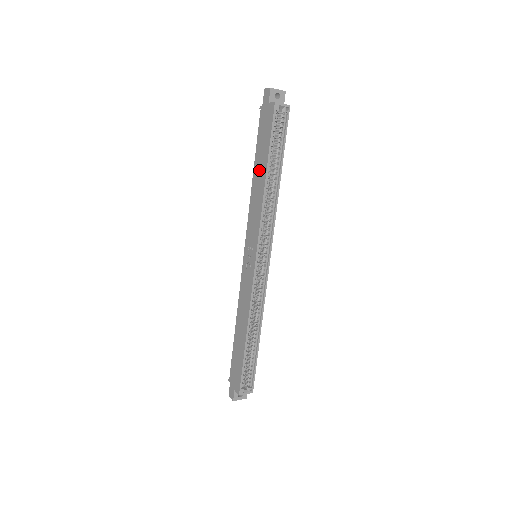
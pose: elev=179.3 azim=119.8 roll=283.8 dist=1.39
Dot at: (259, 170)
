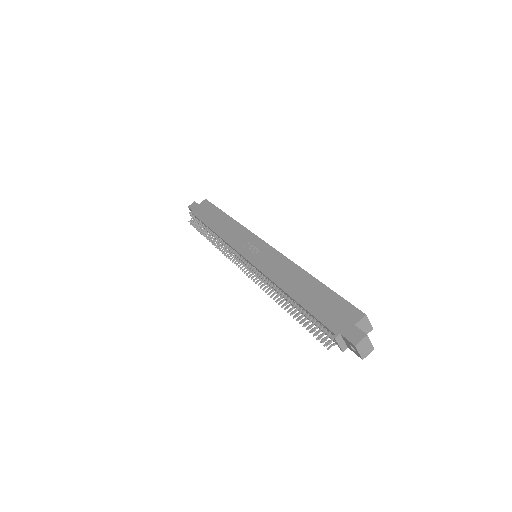
Dot at: (217, 221)
